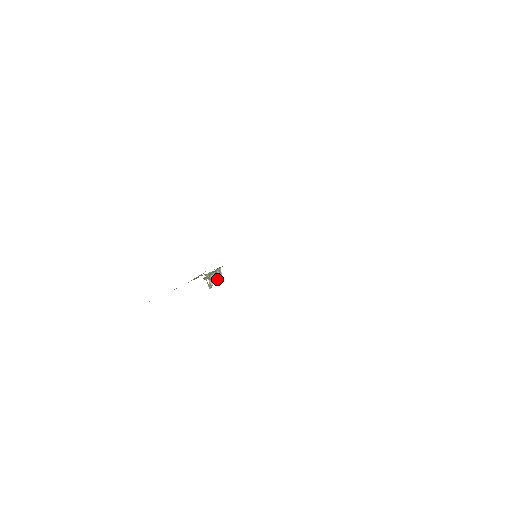
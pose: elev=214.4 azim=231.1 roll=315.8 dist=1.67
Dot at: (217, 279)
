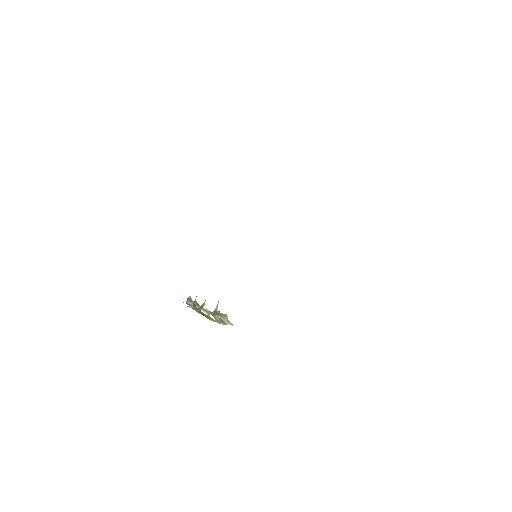
Dot at: occluded
